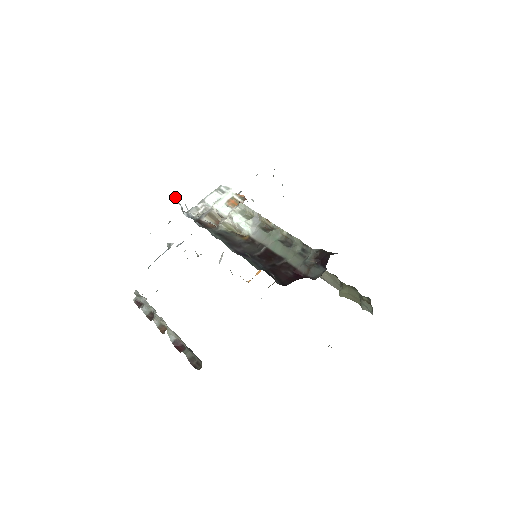
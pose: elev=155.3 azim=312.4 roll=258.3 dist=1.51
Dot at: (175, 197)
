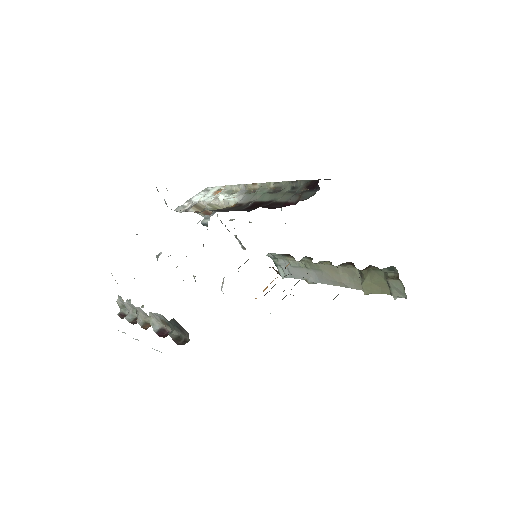
Dot at: (157, 189)
